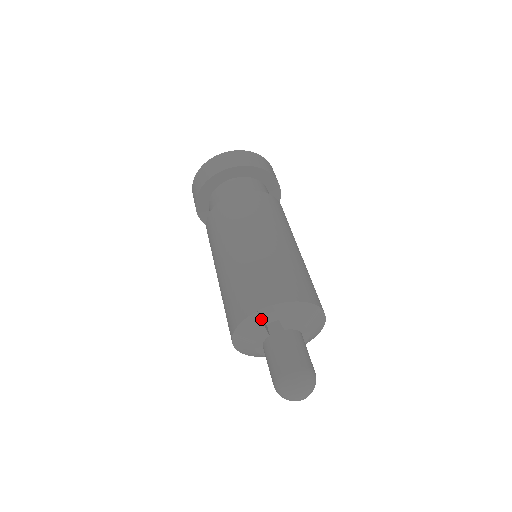
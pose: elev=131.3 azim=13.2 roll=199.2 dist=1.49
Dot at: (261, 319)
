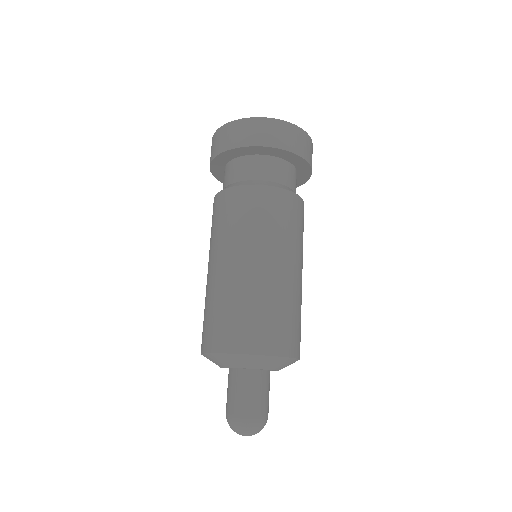
Dot at: (209, 358)
